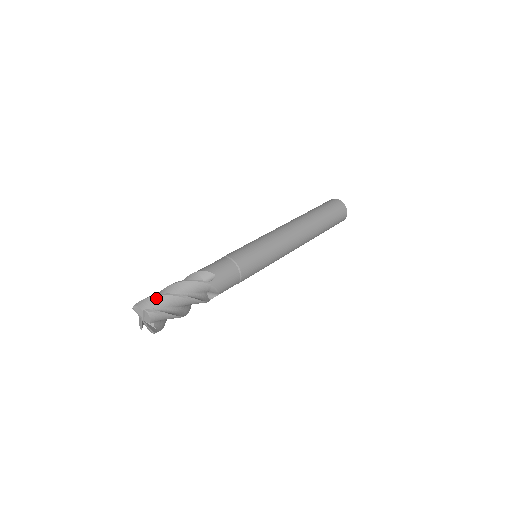
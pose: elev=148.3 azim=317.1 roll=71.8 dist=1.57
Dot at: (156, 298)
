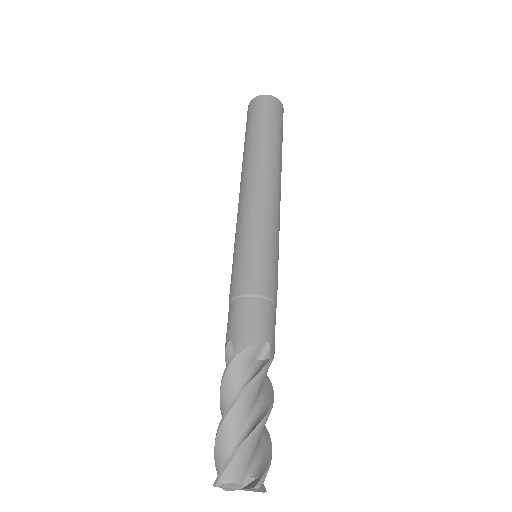
Dot at: (245, 451)
